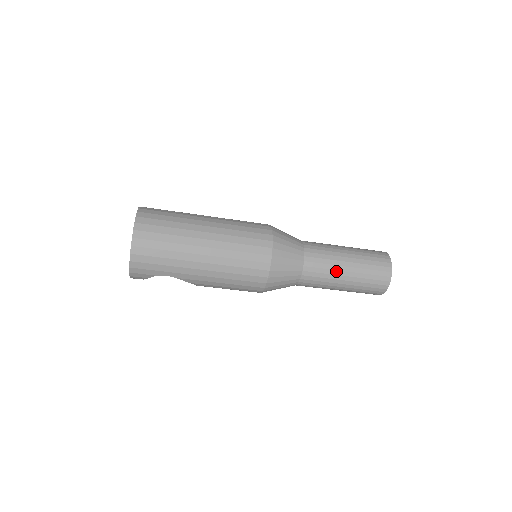
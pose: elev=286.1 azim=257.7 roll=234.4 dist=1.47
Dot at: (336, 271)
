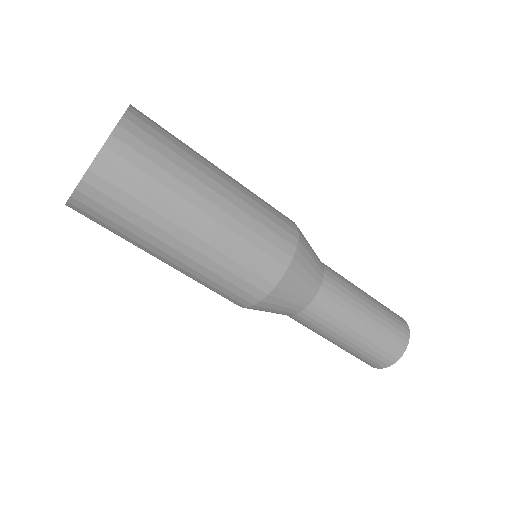
Dot at: (330, 335)
